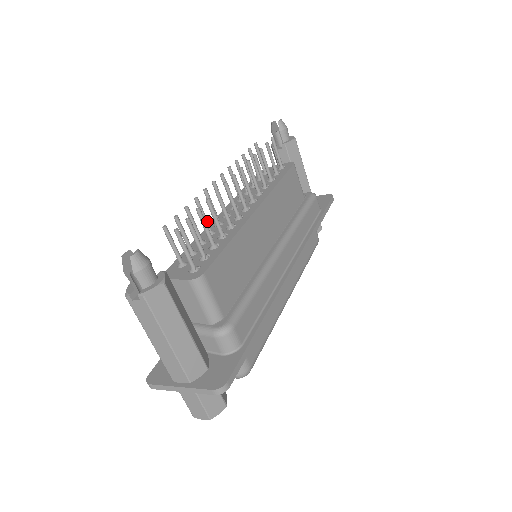
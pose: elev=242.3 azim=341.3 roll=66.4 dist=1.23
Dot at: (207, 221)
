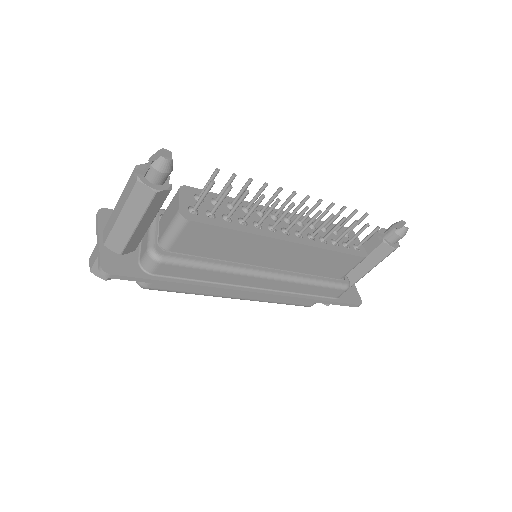
Dot at: (253, 202)
